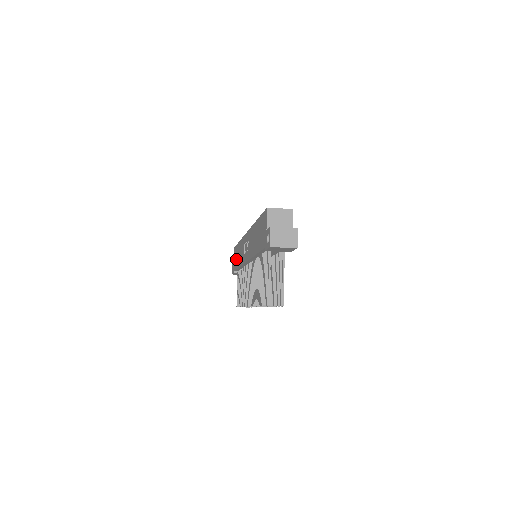
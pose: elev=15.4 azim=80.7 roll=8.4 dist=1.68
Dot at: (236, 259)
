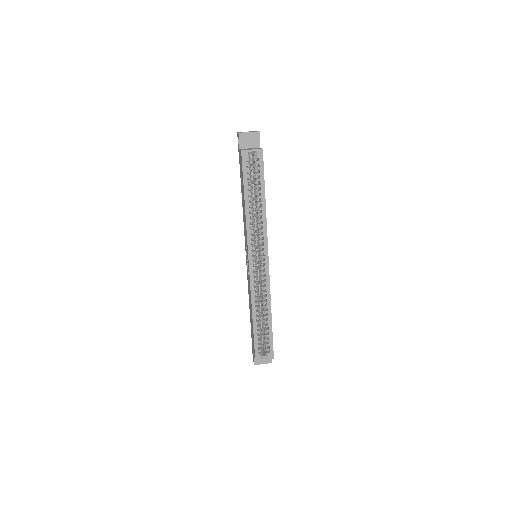
Dot at: (241, 179)
